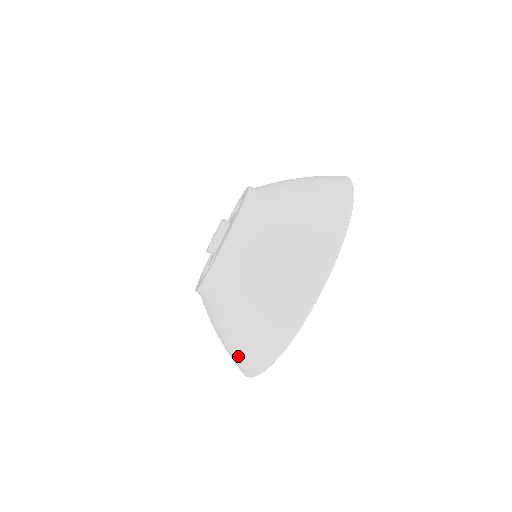
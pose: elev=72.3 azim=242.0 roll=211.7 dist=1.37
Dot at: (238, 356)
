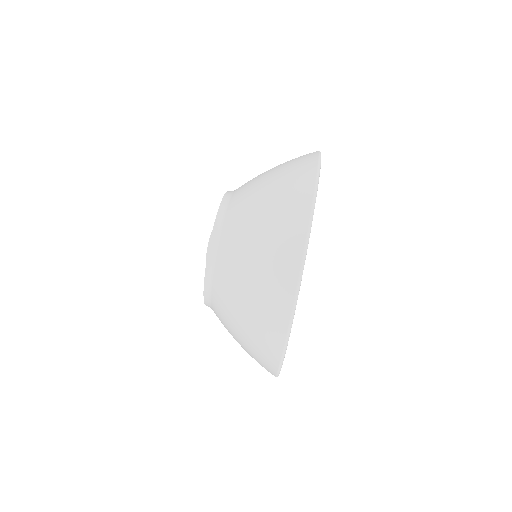
Dot at: (270, 282)
